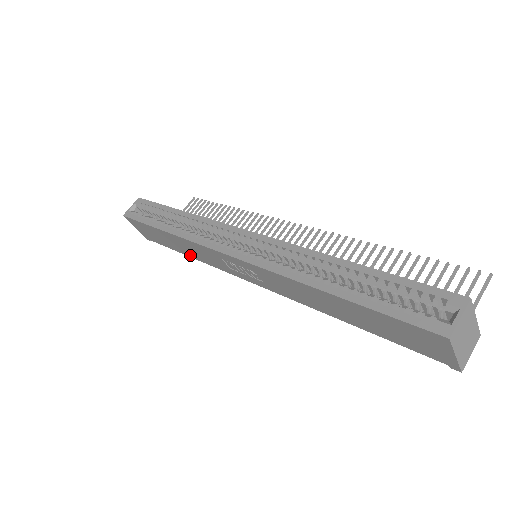
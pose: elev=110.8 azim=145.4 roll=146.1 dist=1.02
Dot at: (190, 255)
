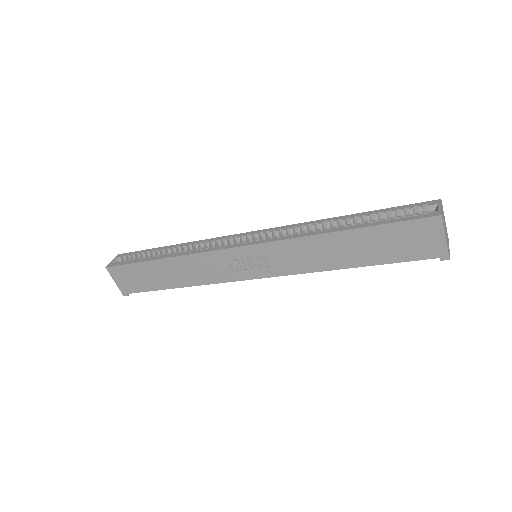
Dot at: (183, 284)
